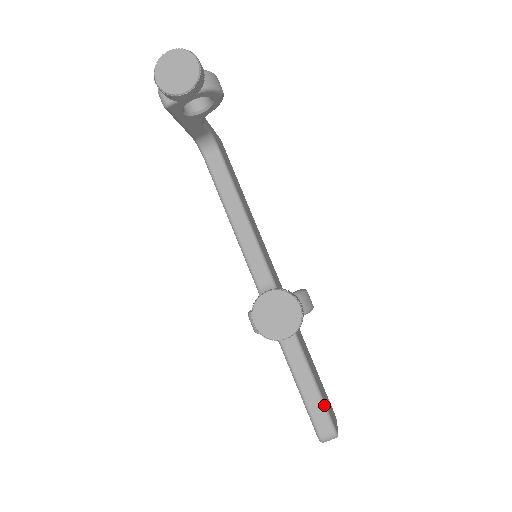
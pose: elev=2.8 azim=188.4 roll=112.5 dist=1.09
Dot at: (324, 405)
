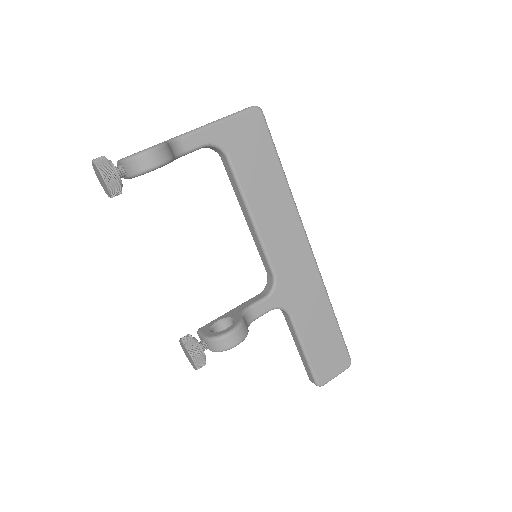
Dot at: (310, 367)
